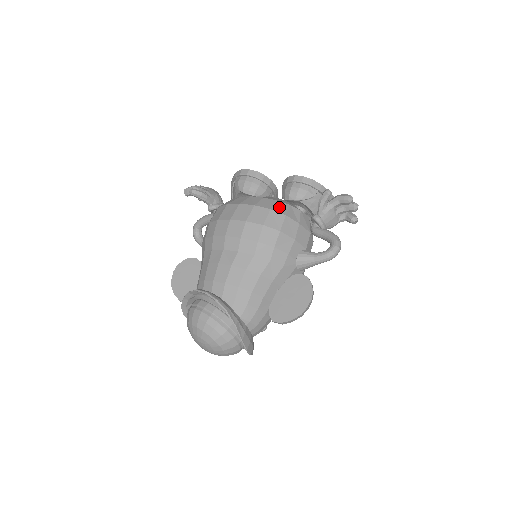
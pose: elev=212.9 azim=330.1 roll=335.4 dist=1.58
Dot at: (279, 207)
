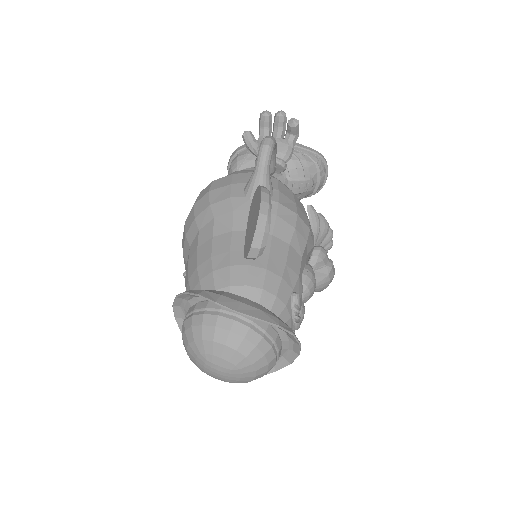
Dot at: occluded
